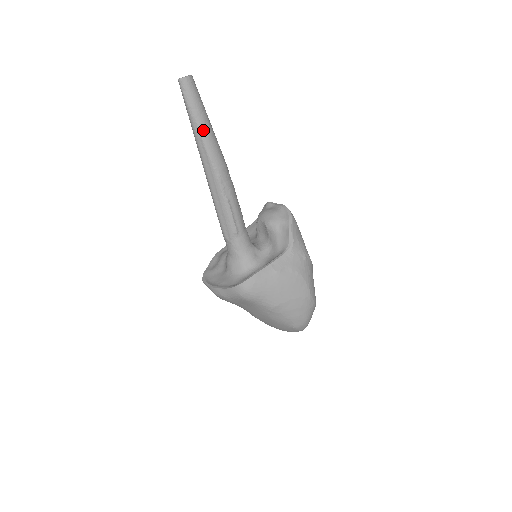
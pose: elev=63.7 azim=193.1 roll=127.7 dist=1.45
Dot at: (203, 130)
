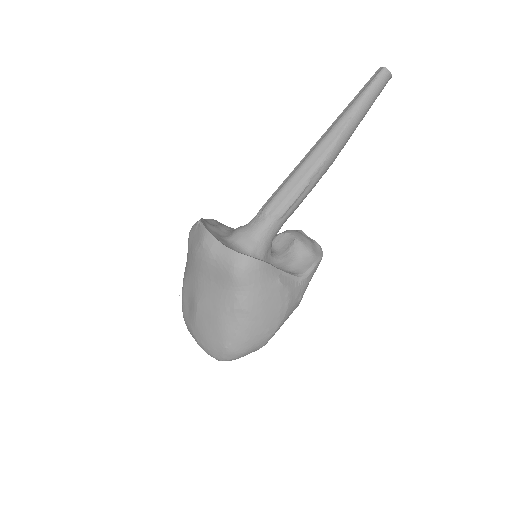
Dot at: (357, 117)
